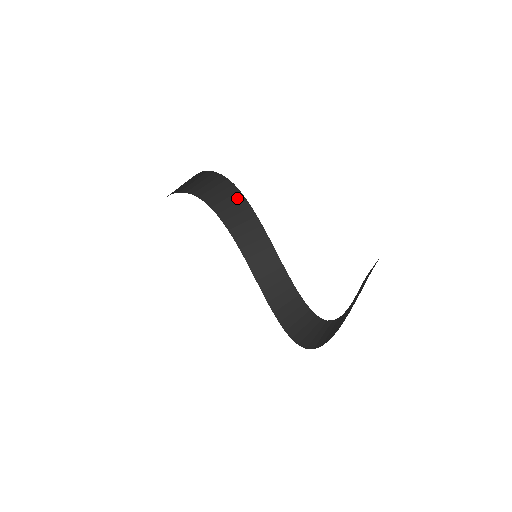
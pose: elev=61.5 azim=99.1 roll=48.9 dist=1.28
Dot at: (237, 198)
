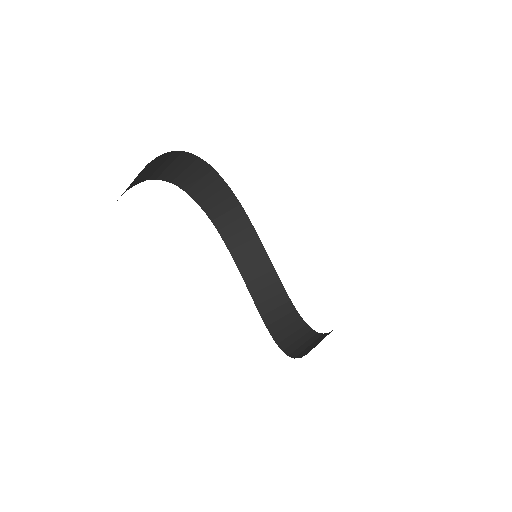
Dot at: (244, 223)
